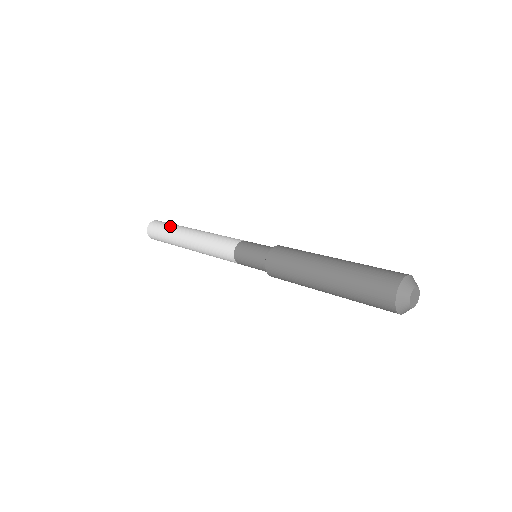
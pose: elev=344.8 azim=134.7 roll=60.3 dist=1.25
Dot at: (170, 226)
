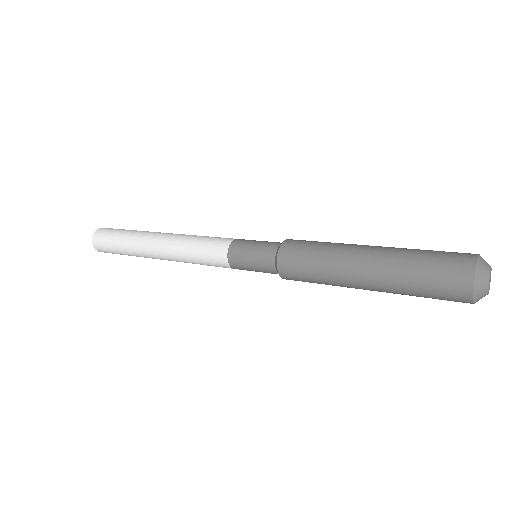
Dot at: occluded
